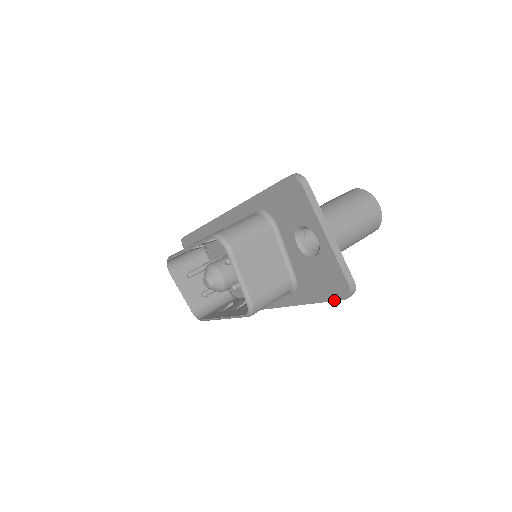
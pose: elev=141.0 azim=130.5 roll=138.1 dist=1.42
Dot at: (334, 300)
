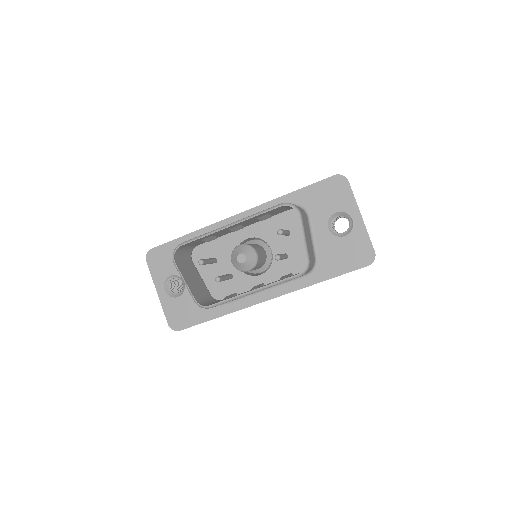
Dot at: (357, 269)
